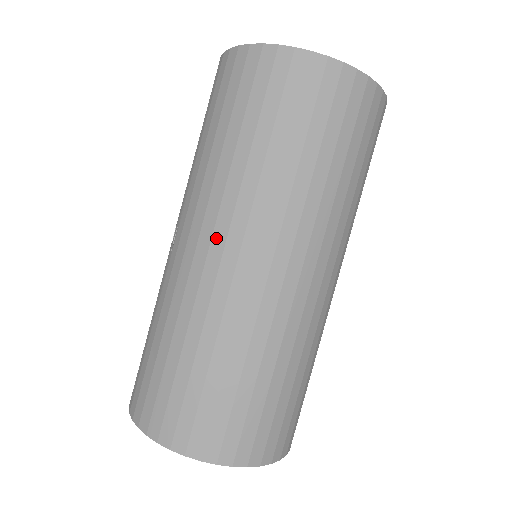
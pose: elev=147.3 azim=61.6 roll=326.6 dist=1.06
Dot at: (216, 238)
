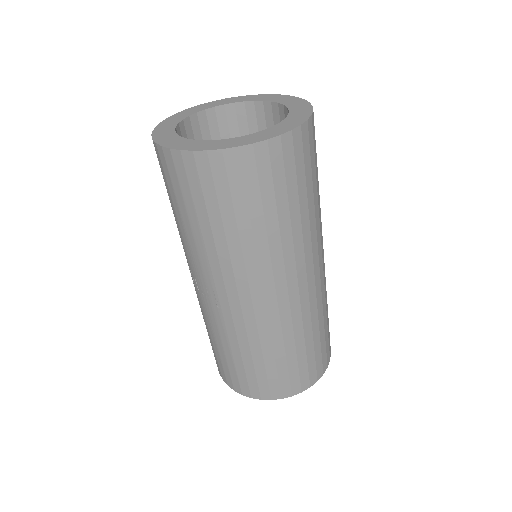
Dot at: (267, 291)
